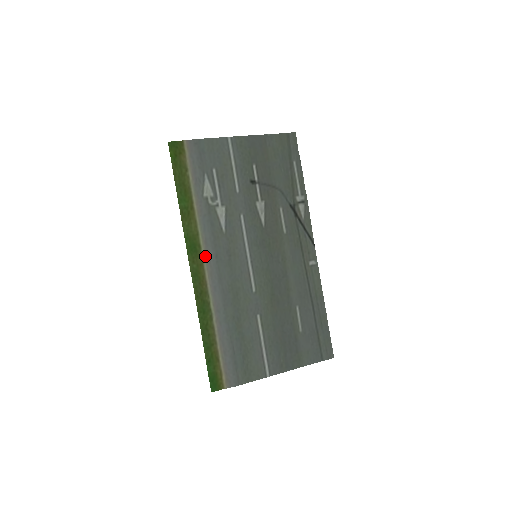
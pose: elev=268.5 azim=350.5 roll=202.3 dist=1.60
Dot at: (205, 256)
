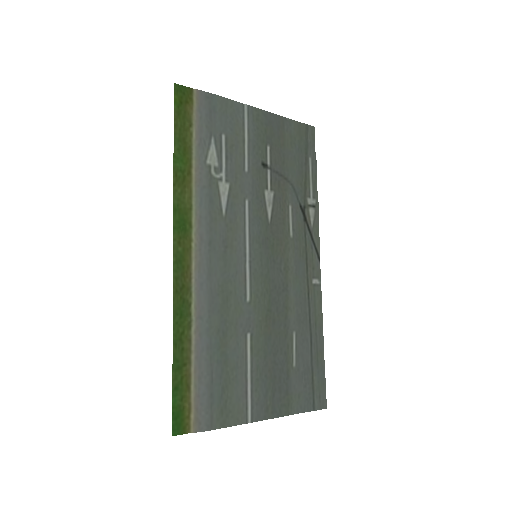
Dot at: (195, 239)
